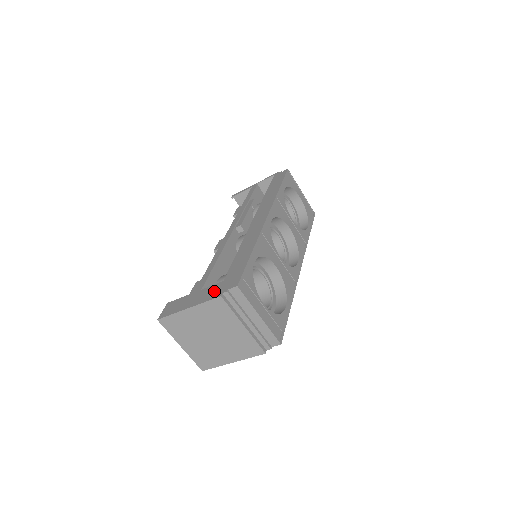
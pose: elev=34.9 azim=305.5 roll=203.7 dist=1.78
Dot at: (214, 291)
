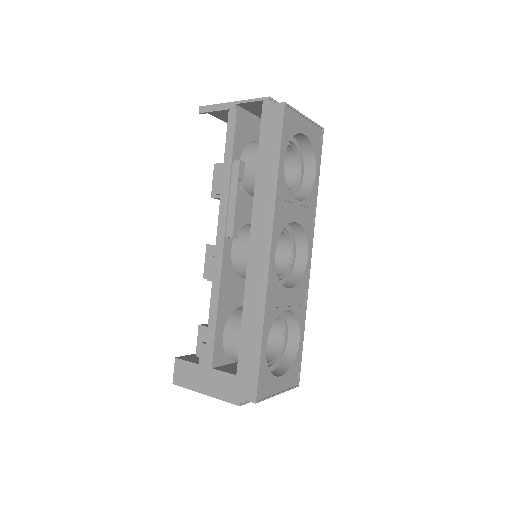
Dot at: (229, 389)
